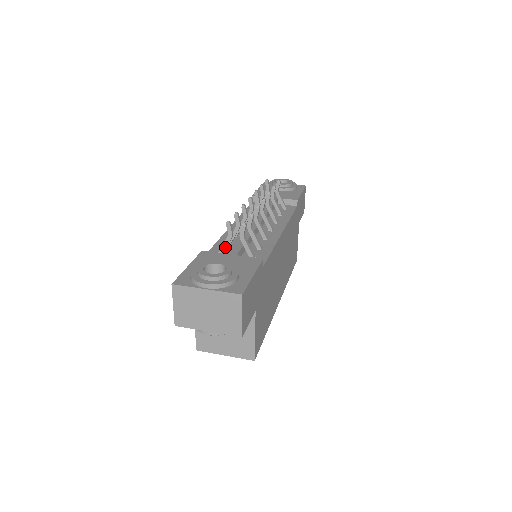
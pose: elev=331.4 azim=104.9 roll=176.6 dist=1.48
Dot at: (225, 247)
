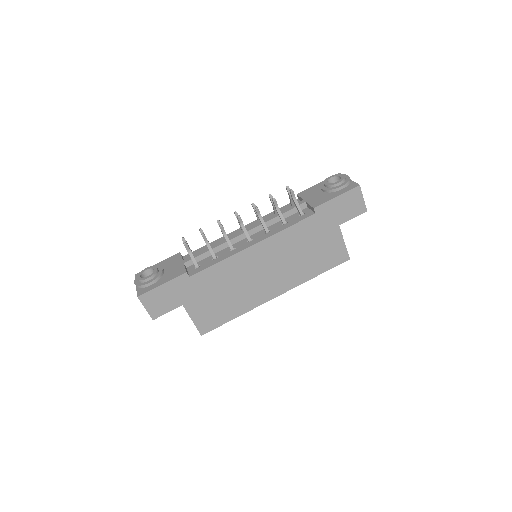
Dot at: occluded
